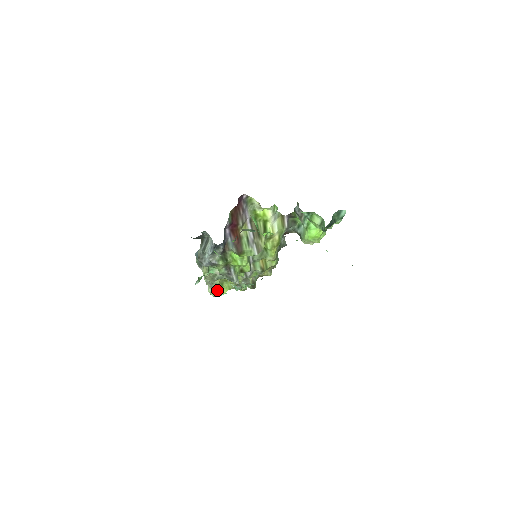
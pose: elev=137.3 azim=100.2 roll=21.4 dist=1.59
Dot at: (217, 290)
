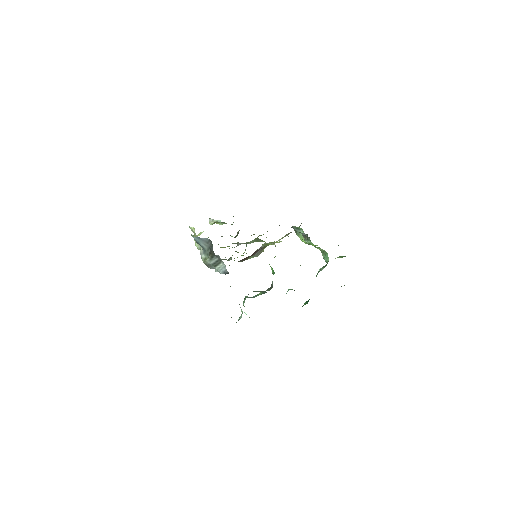
Dot at: occluded
